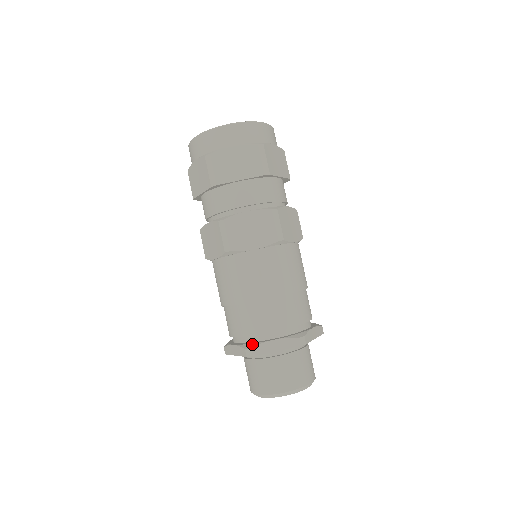
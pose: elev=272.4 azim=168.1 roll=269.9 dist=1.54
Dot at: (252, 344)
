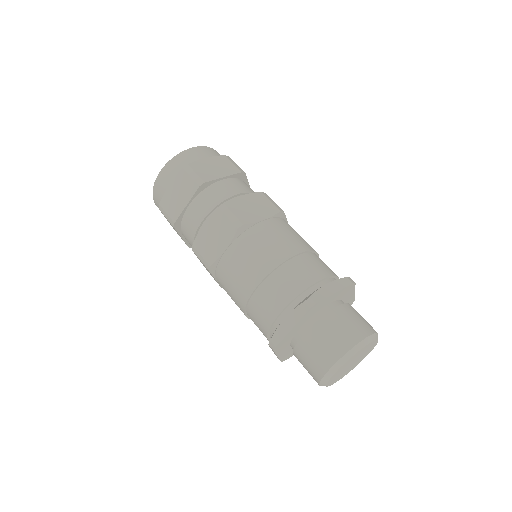
Dot at: (308, 296)
